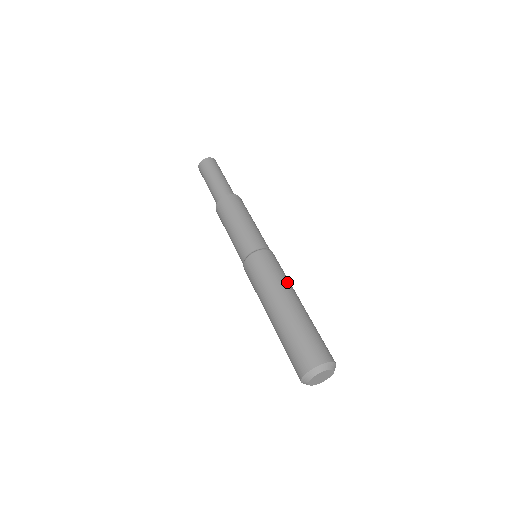
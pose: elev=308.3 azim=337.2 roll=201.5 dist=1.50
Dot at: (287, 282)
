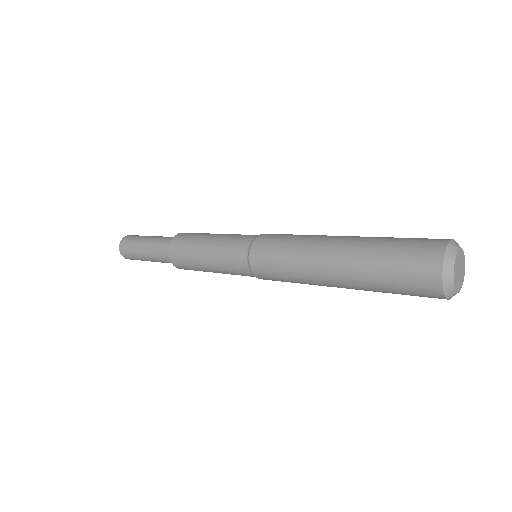
Dot at: occluded
